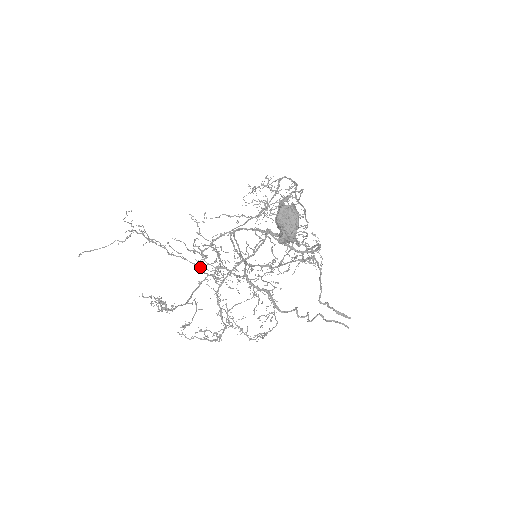
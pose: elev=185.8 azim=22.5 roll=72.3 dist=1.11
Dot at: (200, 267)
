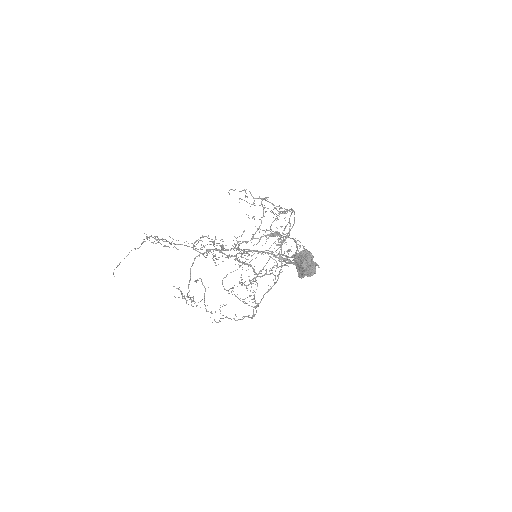
Dot at: occluded
